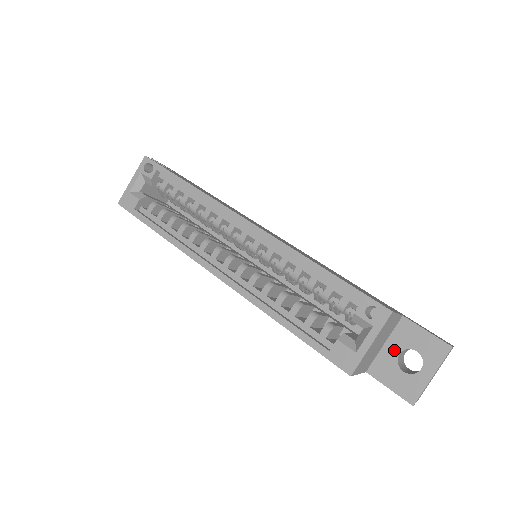
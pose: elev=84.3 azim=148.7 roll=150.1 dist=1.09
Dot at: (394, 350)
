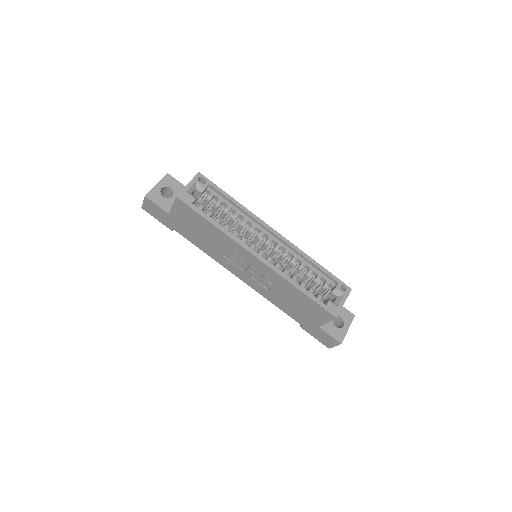
Dot at: occluded
